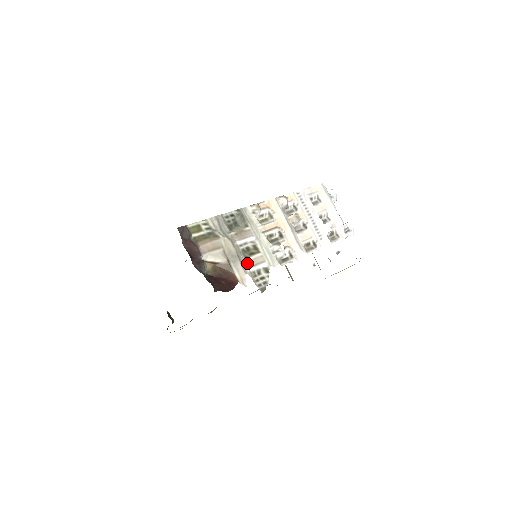
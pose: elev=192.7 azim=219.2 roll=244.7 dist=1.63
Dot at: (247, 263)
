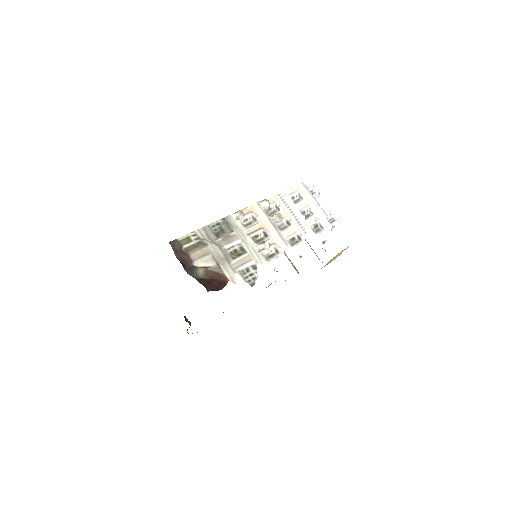
Dot at: (235, 263)
